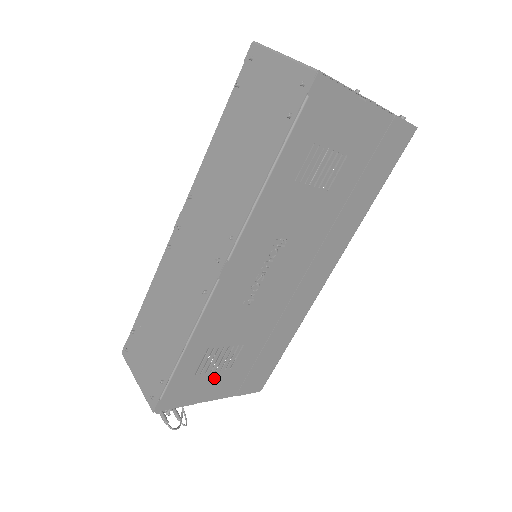
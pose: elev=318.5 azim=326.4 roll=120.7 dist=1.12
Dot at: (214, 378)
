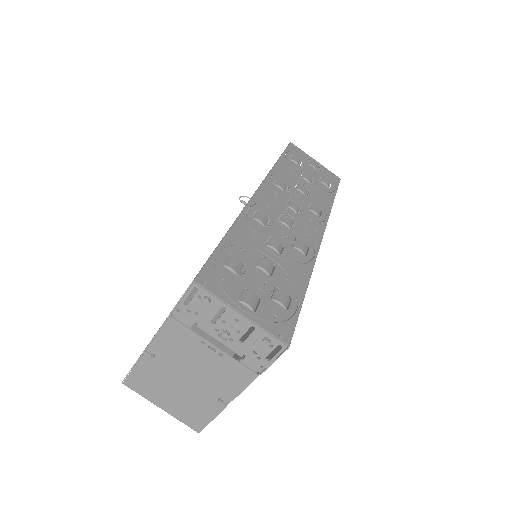
Dot at: occluded
